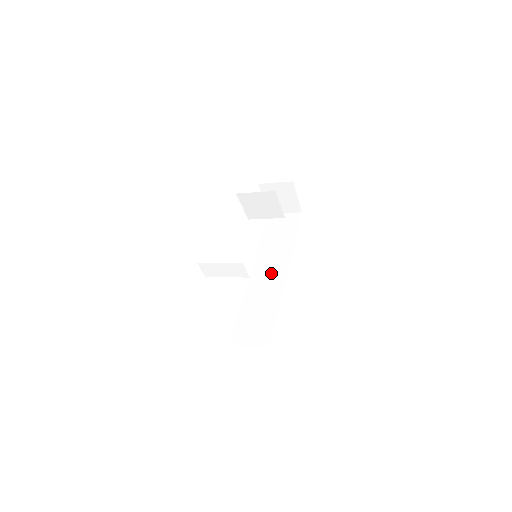
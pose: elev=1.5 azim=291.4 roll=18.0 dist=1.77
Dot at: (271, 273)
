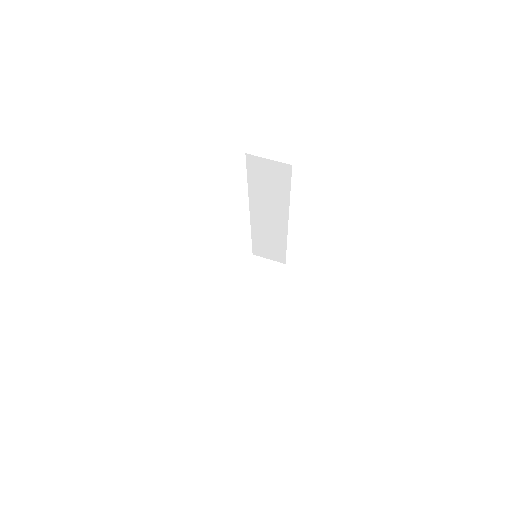
Dot at: (271, 220)
